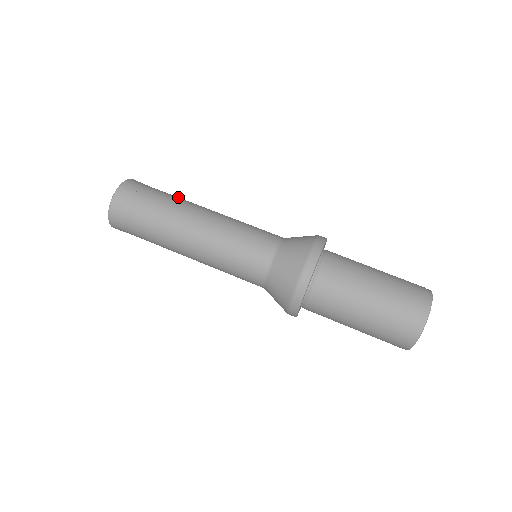
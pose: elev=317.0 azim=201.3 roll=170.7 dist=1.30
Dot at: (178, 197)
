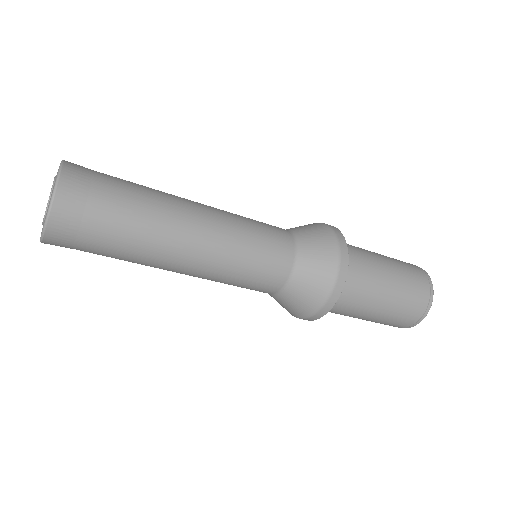
Dot at: occluded
